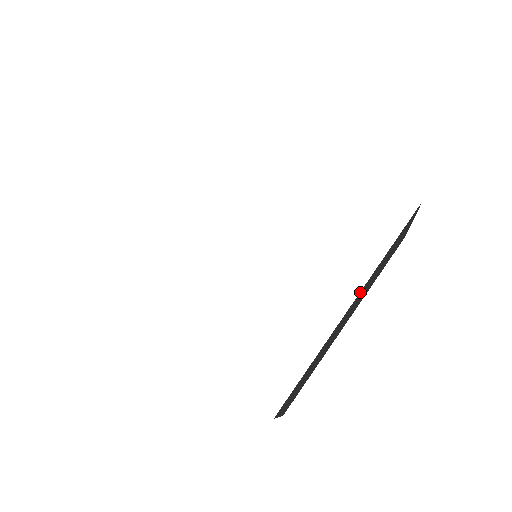
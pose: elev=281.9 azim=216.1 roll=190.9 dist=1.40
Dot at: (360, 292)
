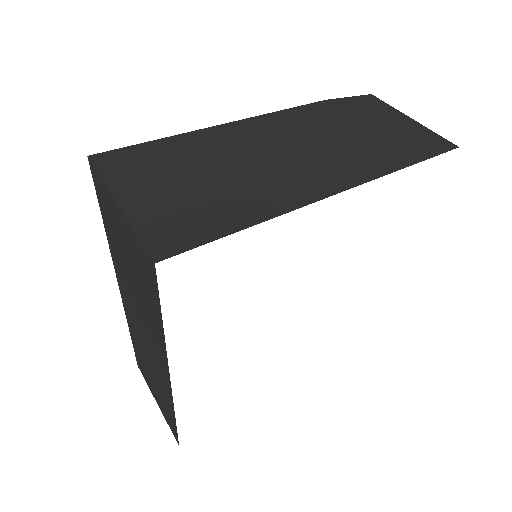
Dot at: occluded
